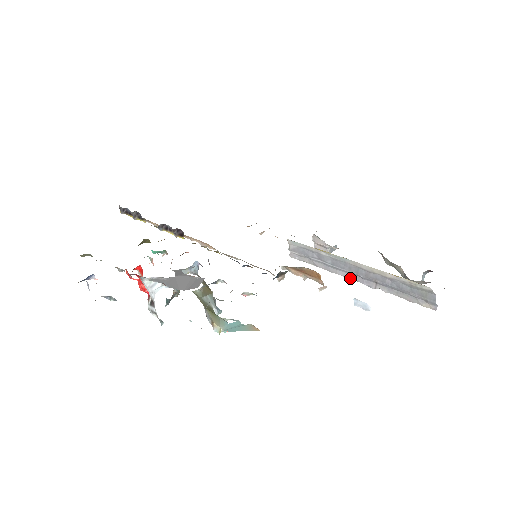
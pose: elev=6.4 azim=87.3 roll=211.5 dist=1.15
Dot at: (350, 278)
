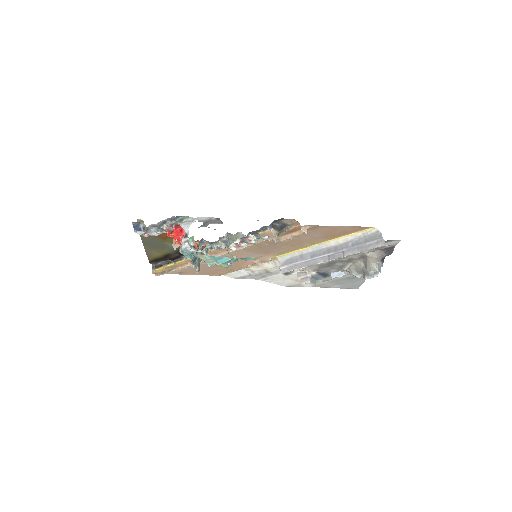
Dot at: (325, 261)
